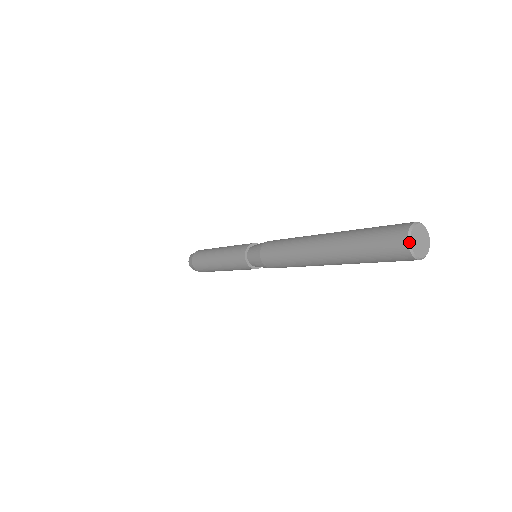
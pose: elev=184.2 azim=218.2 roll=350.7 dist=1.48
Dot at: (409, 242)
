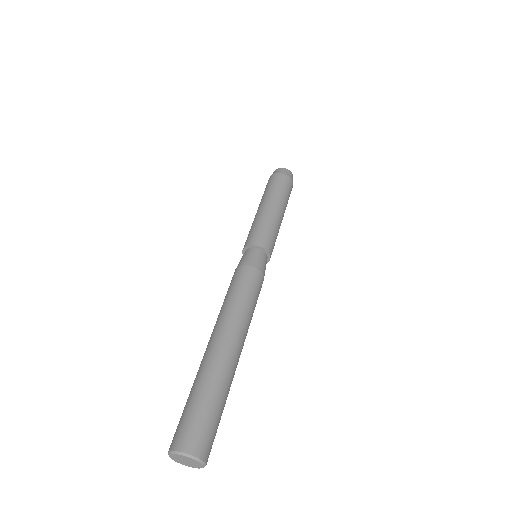
Dot at: (170, 457)
